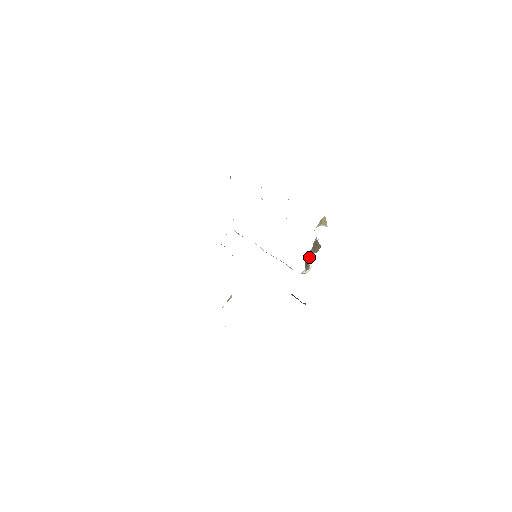
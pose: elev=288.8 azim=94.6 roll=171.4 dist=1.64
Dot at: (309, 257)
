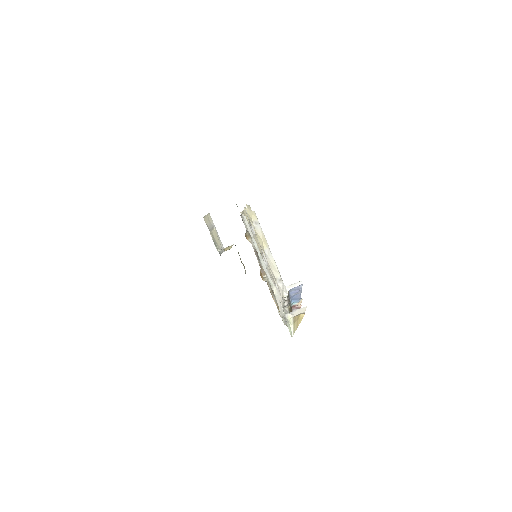
Dot at: (288, 303)
